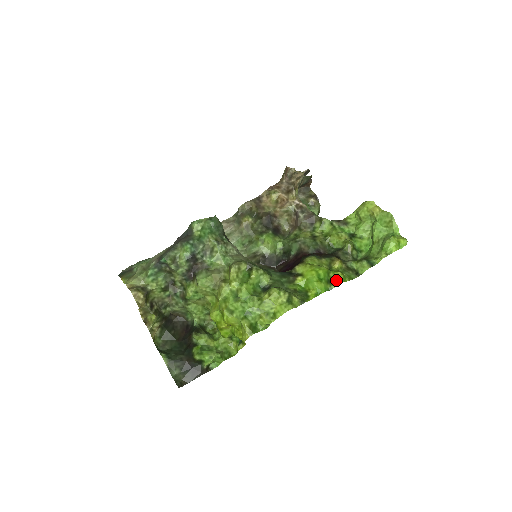
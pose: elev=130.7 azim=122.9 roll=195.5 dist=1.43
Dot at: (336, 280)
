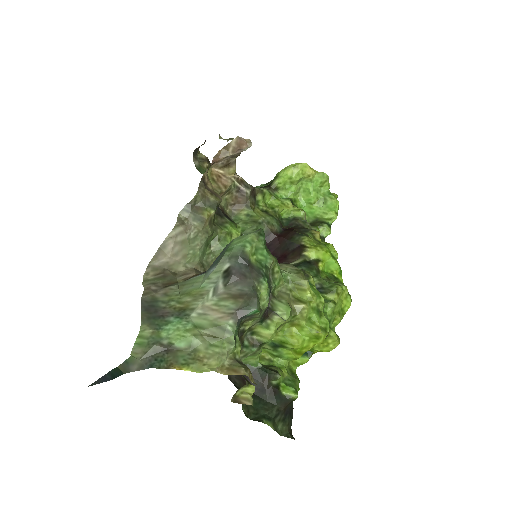
Dot at: (335, 253)
